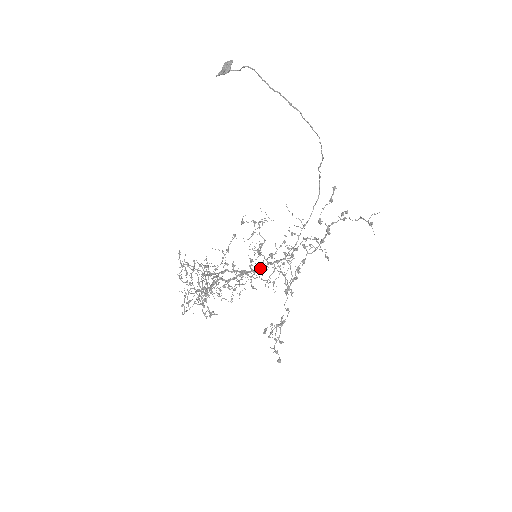
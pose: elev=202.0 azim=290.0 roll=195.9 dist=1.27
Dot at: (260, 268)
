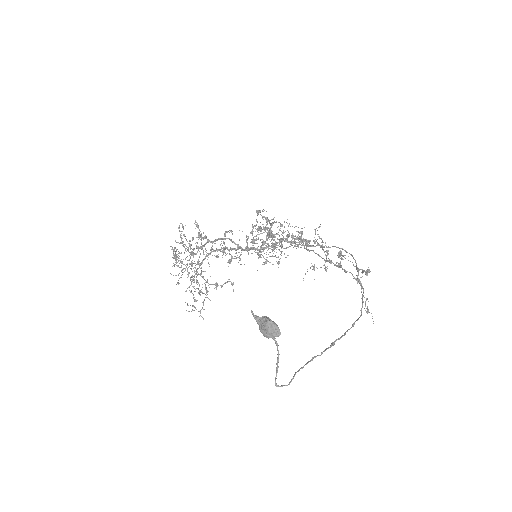
Dot at: occluded
